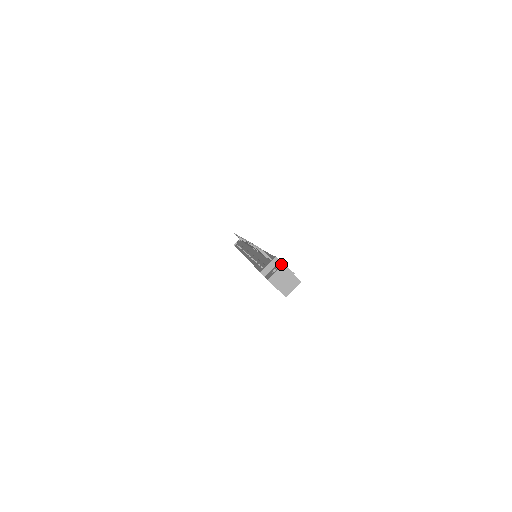
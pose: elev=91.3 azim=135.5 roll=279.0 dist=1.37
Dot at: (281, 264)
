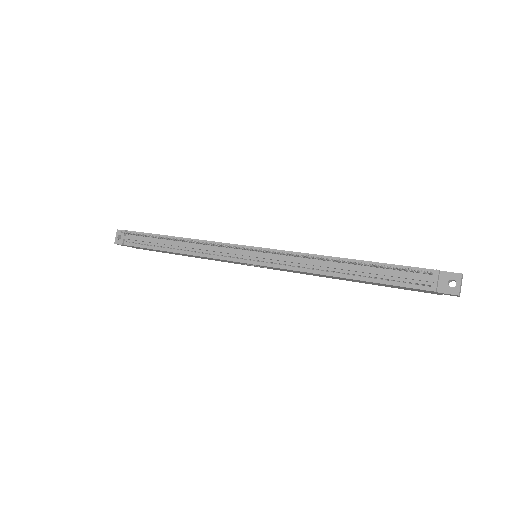
Dot at: (457, 275)
